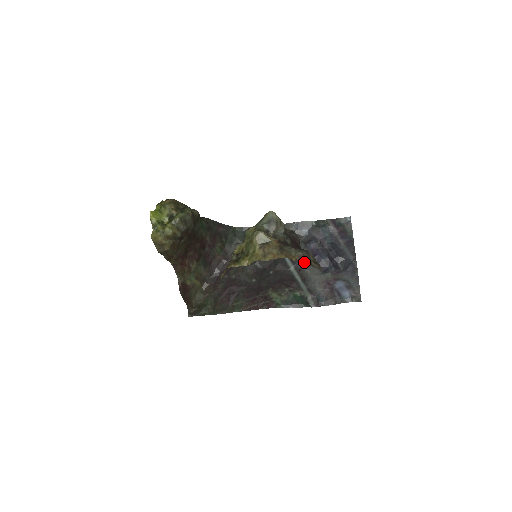
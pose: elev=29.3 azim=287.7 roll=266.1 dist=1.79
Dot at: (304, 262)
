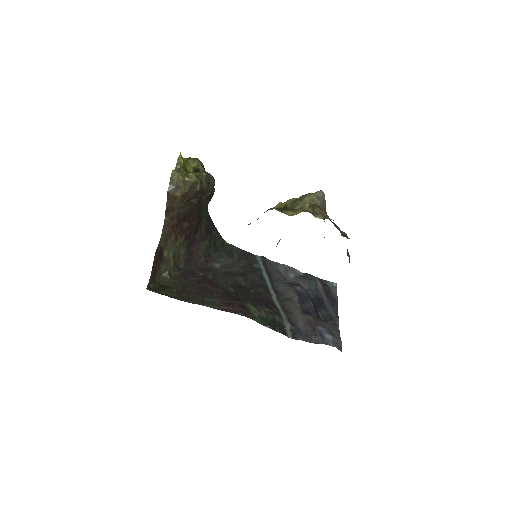
Dot at: (288, 297)
